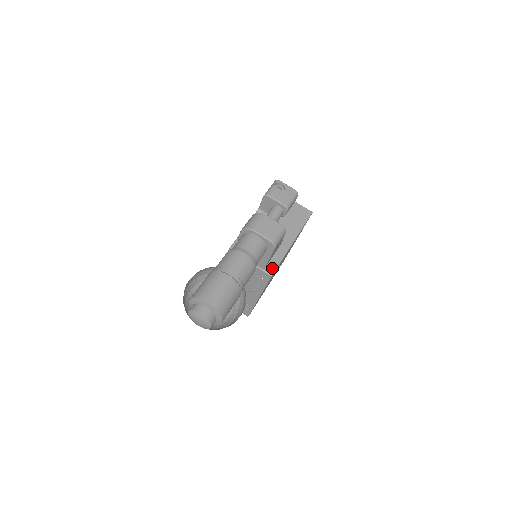
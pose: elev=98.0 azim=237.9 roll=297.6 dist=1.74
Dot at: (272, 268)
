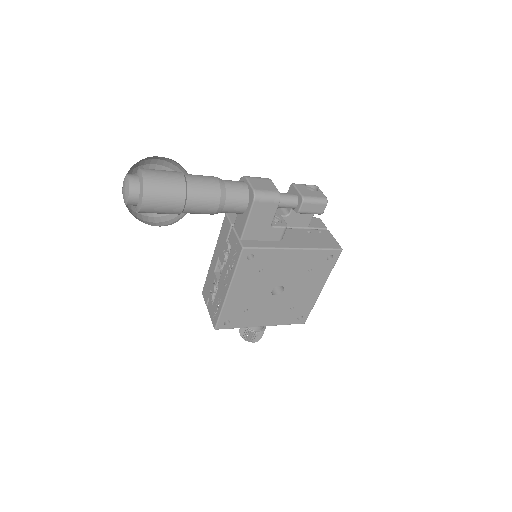
Dot at: (250, 244)
